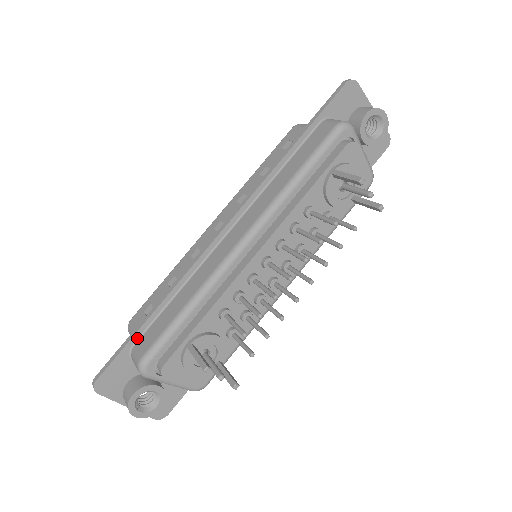
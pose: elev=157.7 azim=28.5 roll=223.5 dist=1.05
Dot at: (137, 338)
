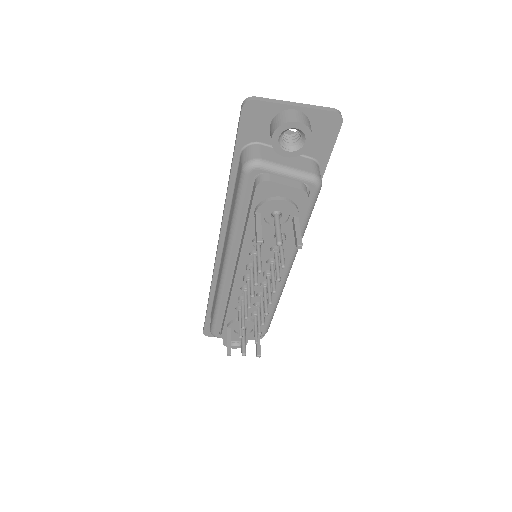
Dot at: (210, 313)
